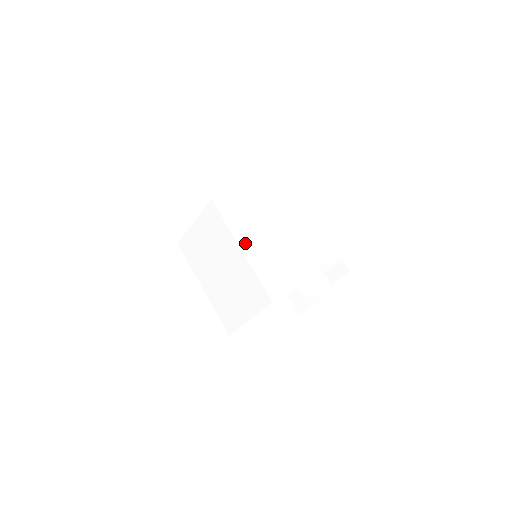
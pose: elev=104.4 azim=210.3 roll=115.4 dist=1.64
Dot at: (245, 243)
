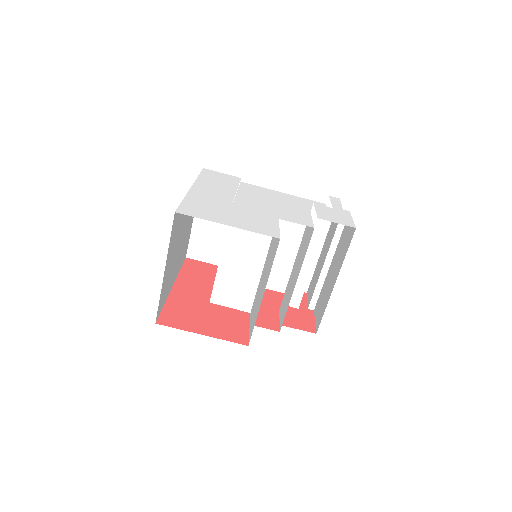
Dot at: (229, 254)
